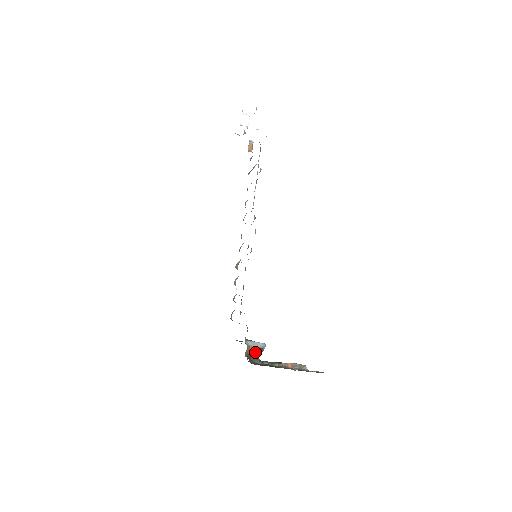
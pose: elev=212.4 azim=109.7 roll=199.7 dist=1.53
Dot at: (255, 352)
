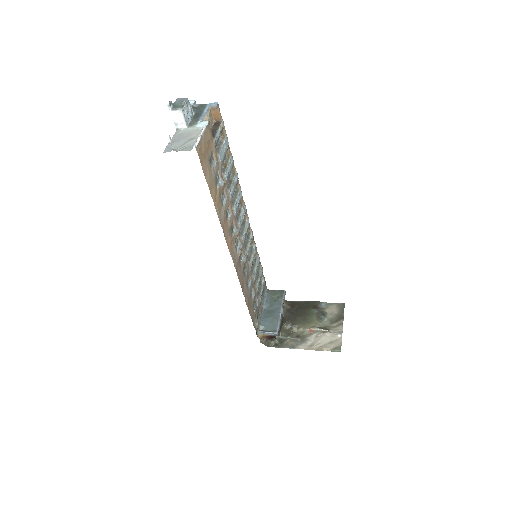
Dot at: (270, 337)
